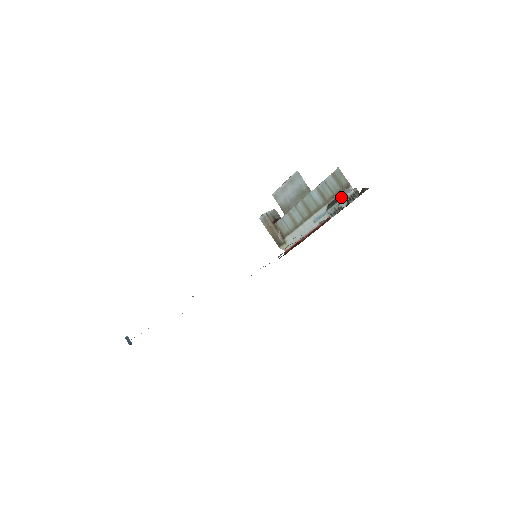
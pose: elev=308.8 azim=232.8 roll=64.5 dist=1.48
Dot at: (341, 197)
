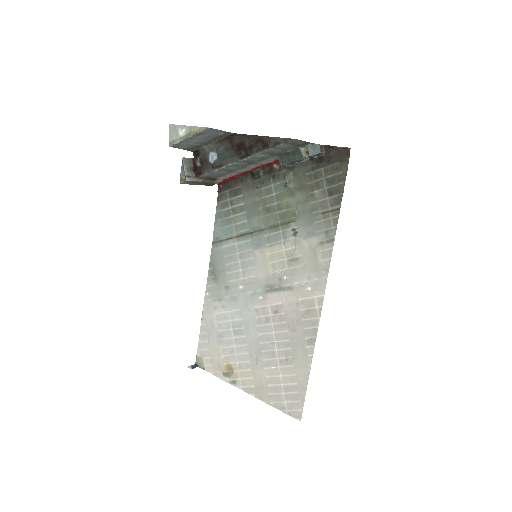
Dot at: (301, 155)
